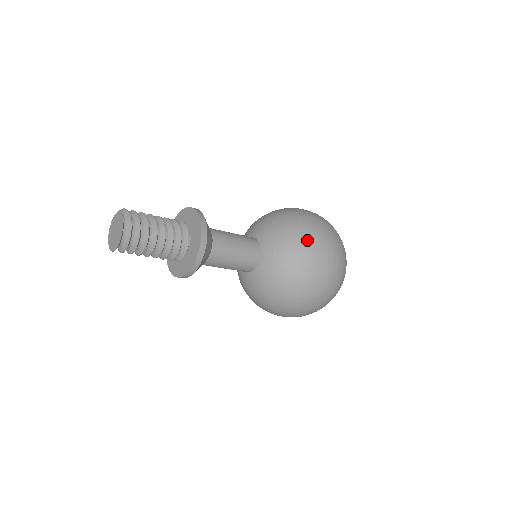
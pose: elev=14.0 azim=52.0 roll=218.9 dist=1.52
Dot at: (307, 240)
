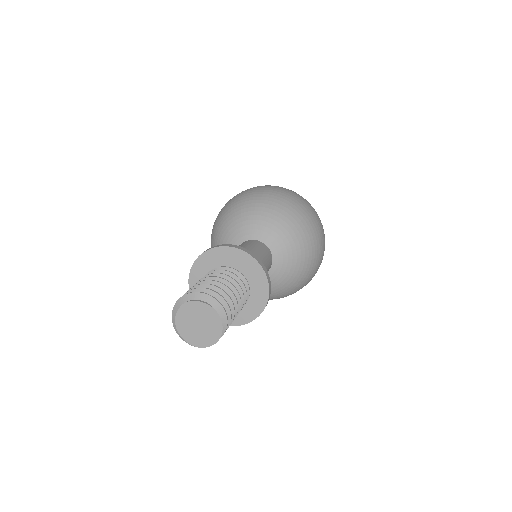
Dot at: (314, 239)
